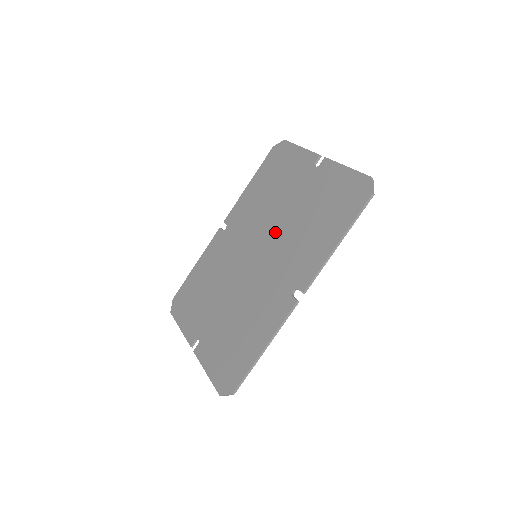
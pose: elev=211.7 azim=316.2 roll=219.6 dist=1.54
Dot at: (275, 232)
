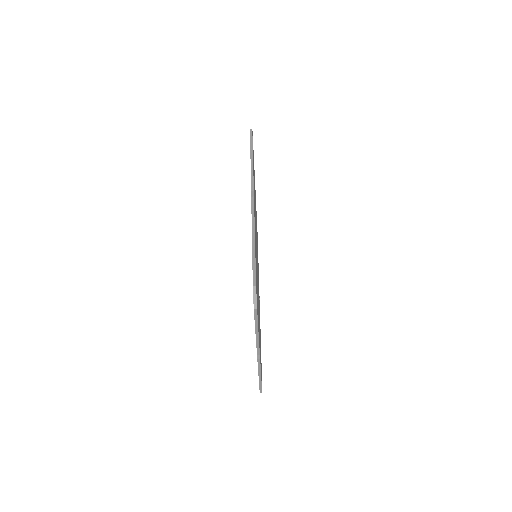
Dot at: occluded
